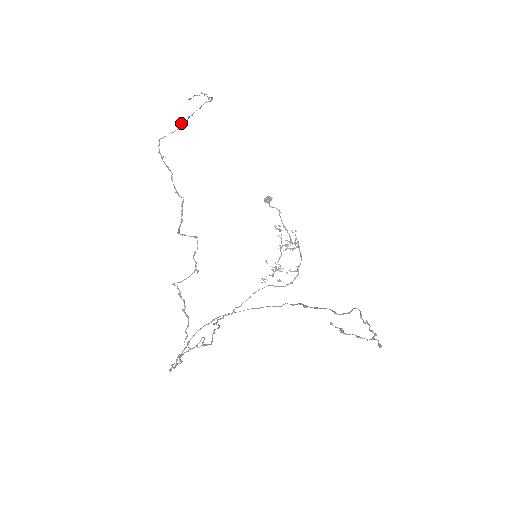
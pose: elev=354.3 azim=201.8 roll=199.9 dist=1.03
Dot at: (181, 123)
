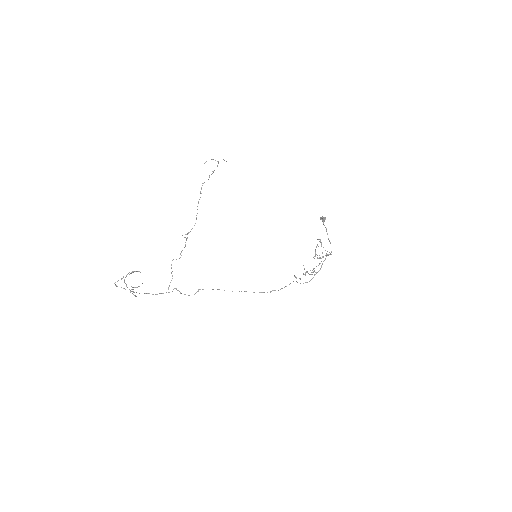
Dot at: (209, 175)
